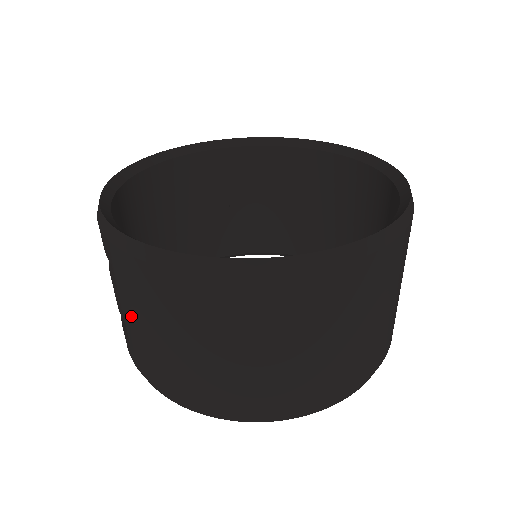
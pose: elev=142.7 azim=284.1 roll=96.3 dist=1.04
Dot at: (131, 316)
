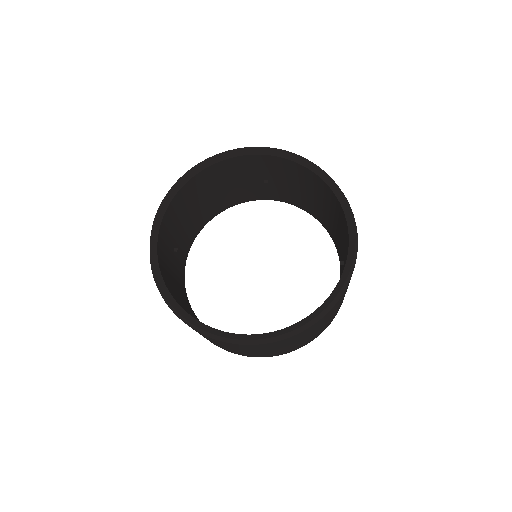
Dot at: occluded
